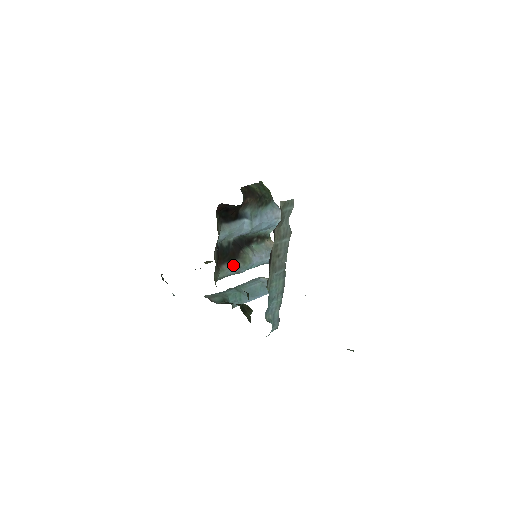
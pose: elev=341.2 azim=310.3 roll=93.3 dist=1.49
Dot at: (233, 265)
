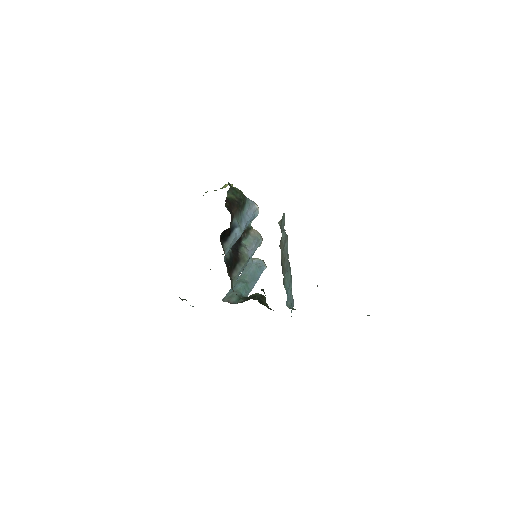
Dot at: (238, 269)
